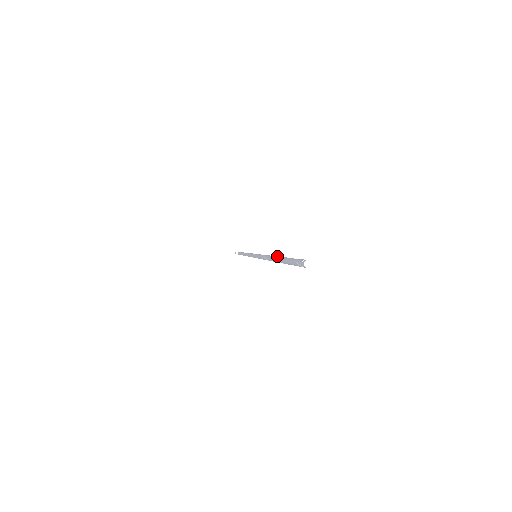
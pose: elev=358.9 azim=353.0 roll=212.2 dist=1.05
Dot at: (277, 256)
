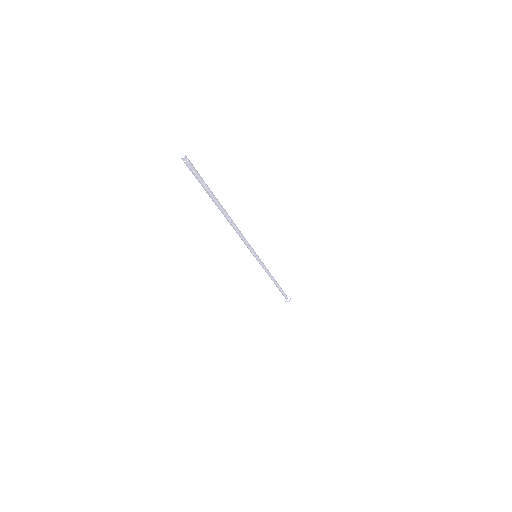
Dot at: (222, 206)
